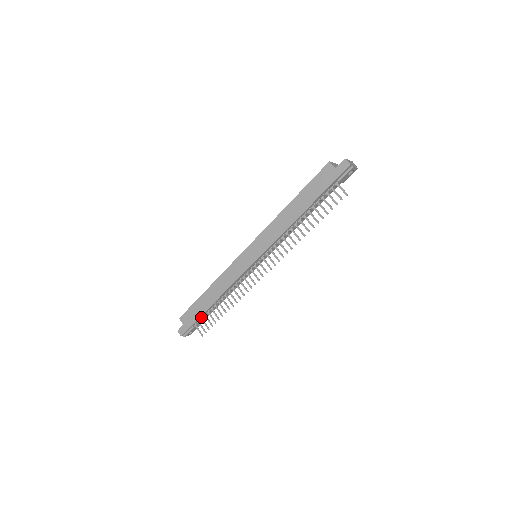
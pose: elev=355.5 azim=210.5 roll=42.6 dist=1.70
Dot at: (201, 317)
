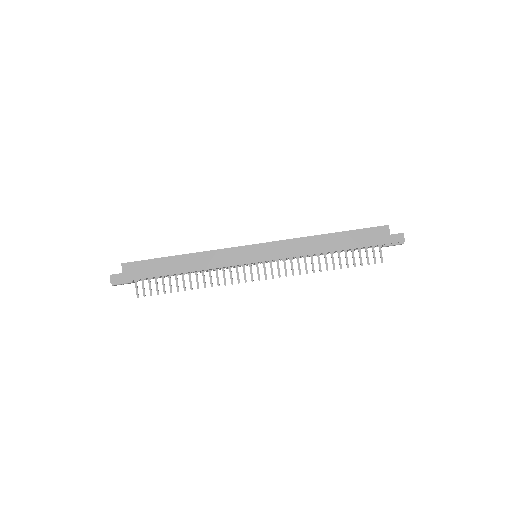
Dot at: (150, 277)
